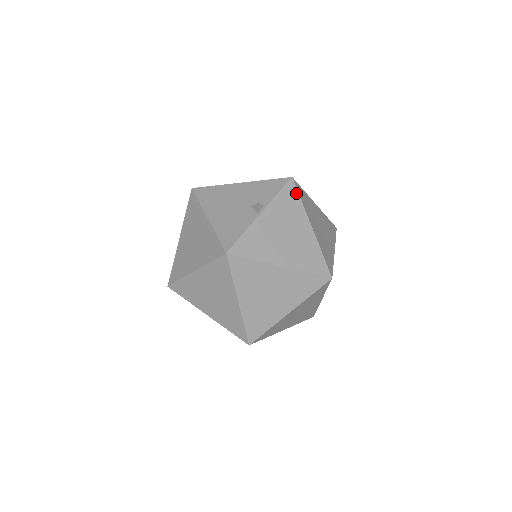
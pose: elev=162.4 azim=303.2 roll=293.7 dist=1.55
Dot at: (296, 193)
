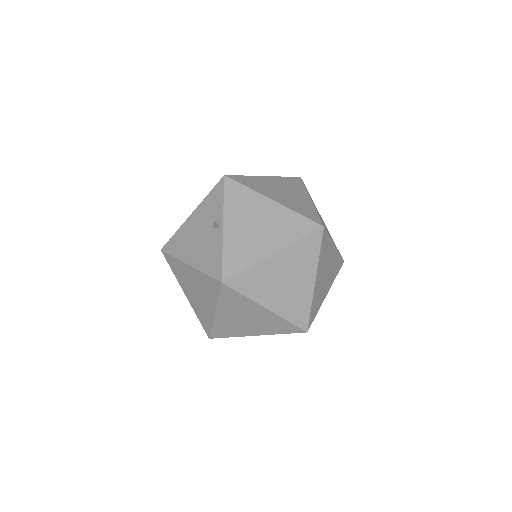
Dot at: (238, 185)
